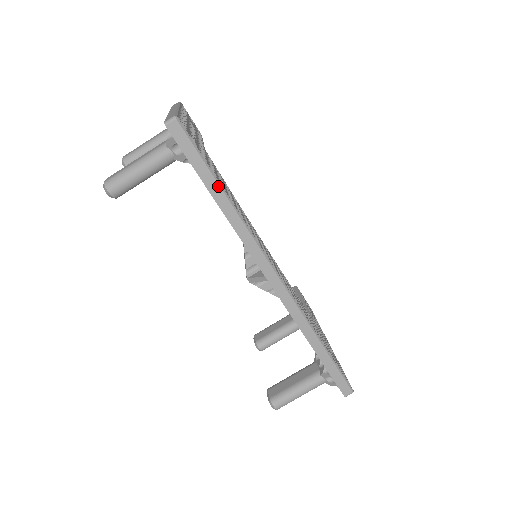
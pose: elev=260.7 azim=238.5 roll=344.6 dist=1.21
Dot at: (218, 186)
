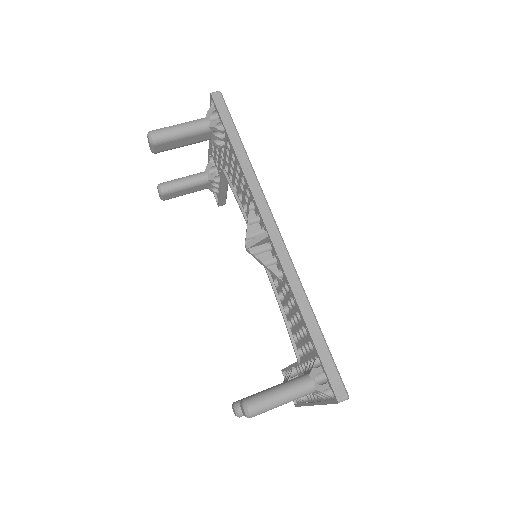
Dot at: (239, 140)
